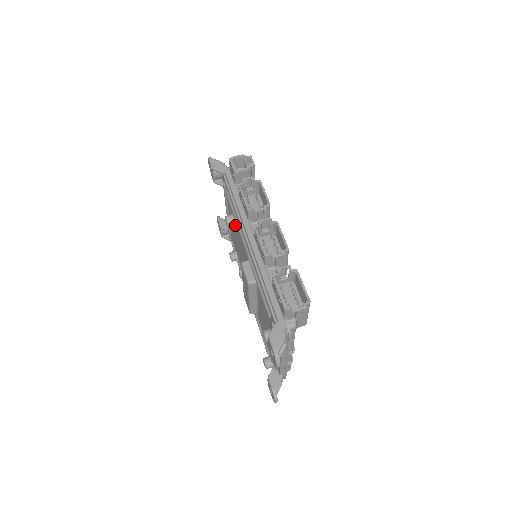
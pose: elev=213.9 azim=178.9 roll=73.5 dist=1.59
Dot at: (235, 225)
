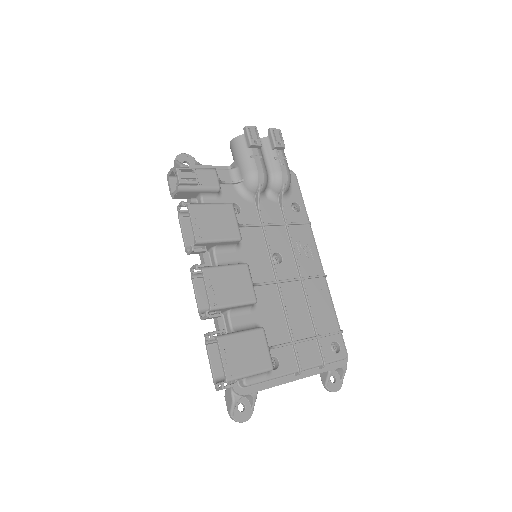
Dot at: occluded
